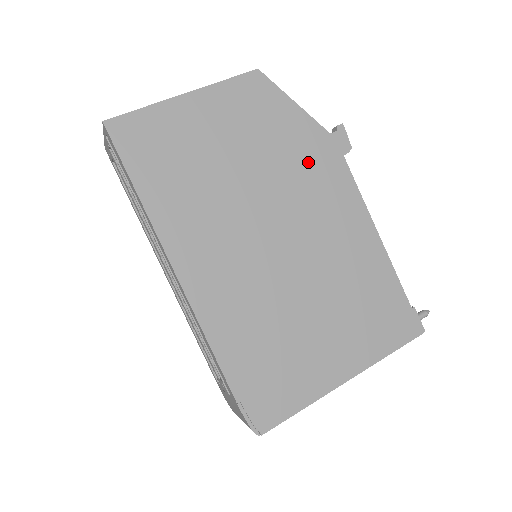
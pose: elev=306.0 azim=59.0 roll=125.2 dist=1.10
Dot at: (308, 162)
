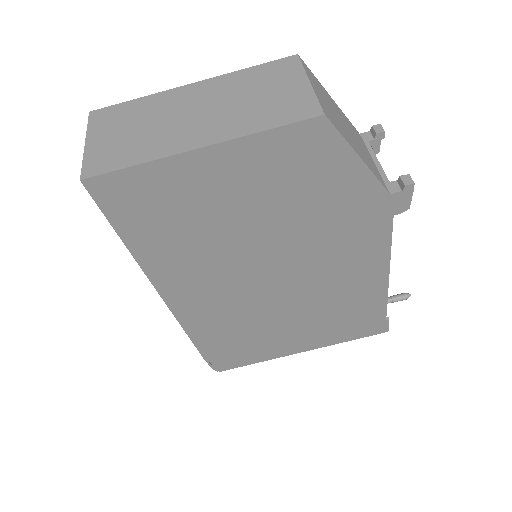
Dot at: (344, 221)
